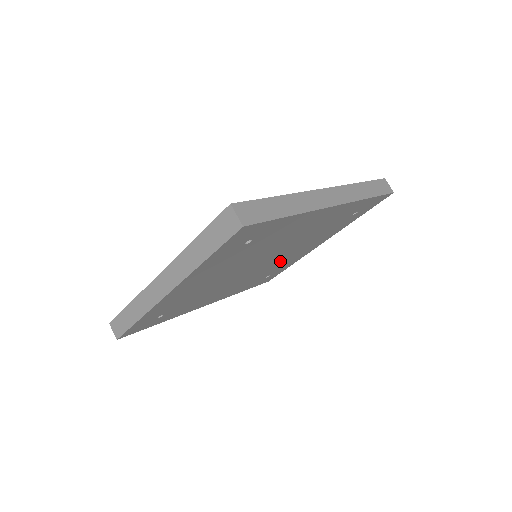
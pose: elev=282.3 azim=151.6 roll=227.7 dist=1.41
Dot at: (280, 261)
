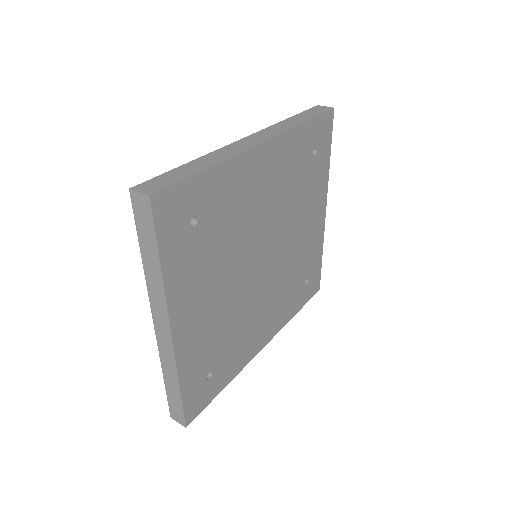
Dot at: (294, 251)
